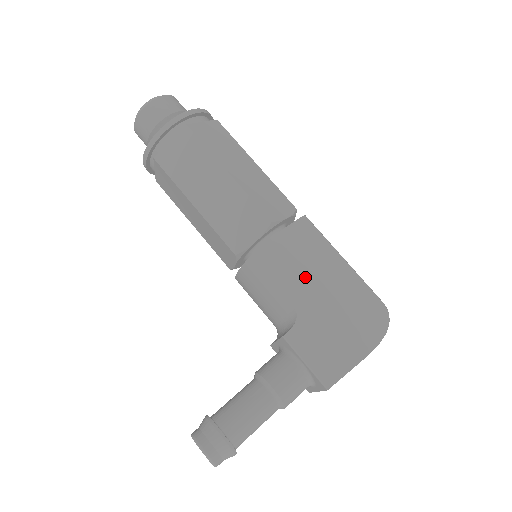
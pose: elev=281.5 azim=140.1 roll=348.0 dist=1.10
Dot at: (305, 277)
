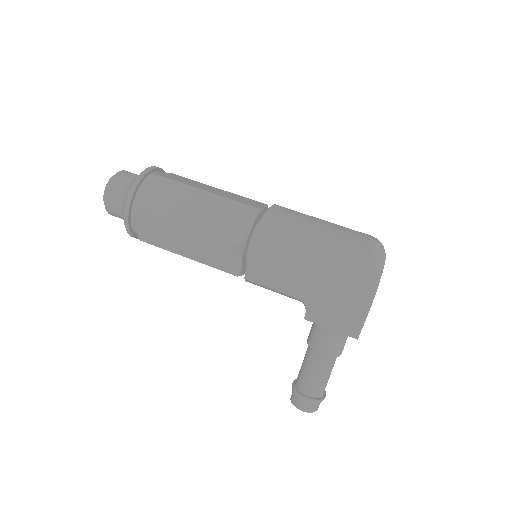
Dot at: (290, 274)
